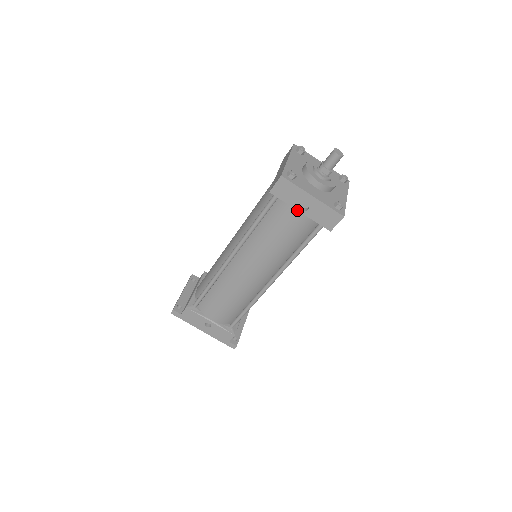
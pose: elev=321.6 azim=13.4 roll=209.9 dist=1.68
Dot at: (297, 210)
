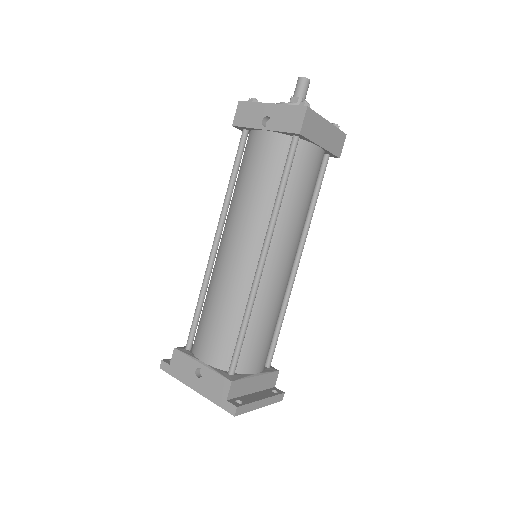
Dot at: (262, 131)
